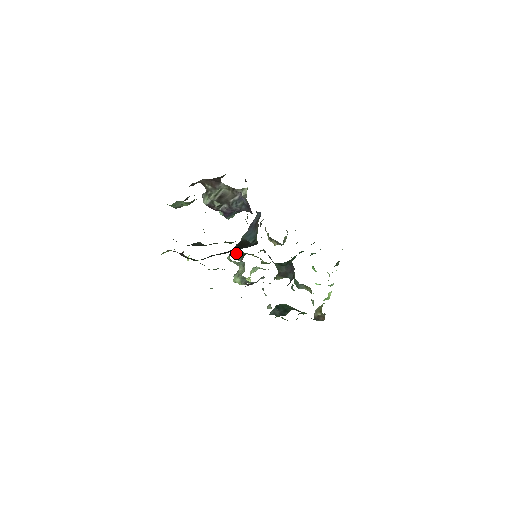
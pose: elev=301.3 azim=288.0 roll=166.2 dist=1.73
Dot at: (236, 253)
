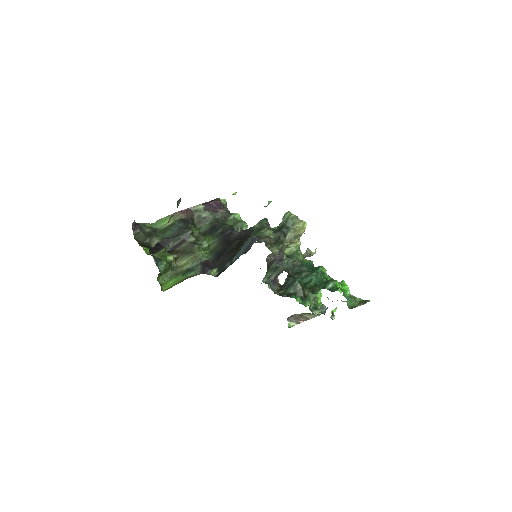
Dot at: (287, 212)
